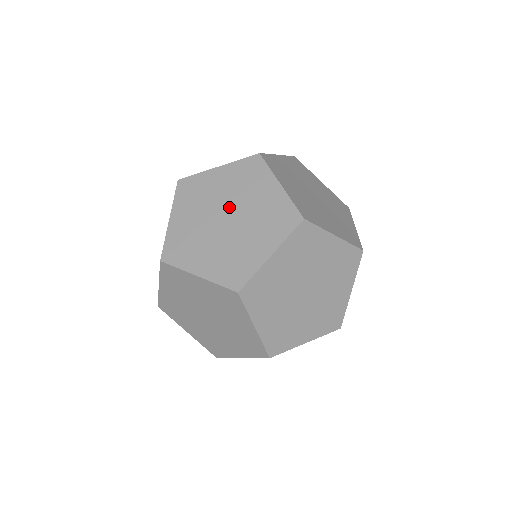
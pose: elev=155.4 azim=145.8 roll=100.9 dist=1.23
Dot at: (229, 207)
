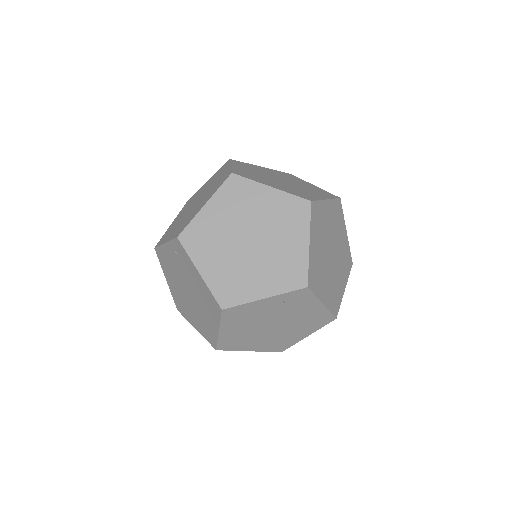
Dot at: (281, 178)
